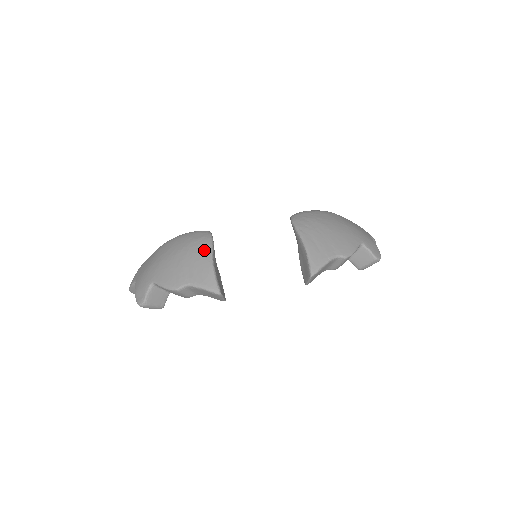
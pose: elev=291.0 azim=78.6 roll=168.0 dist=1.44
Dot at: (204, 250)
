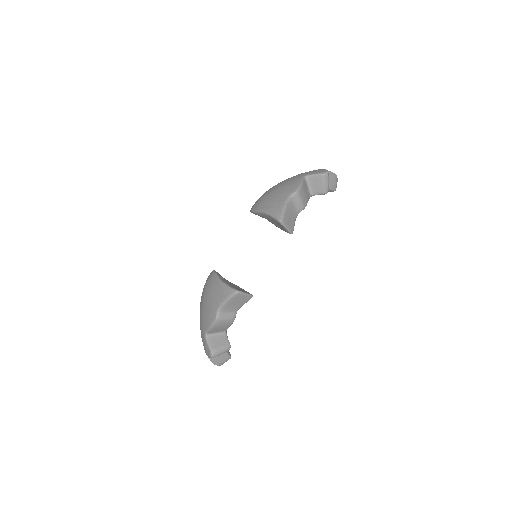
Dot at: (213, 281)
